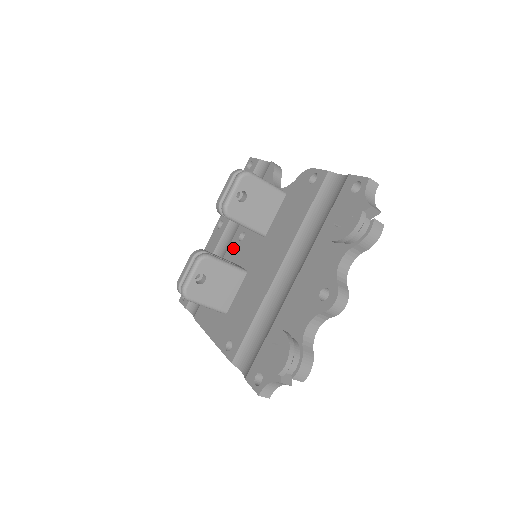
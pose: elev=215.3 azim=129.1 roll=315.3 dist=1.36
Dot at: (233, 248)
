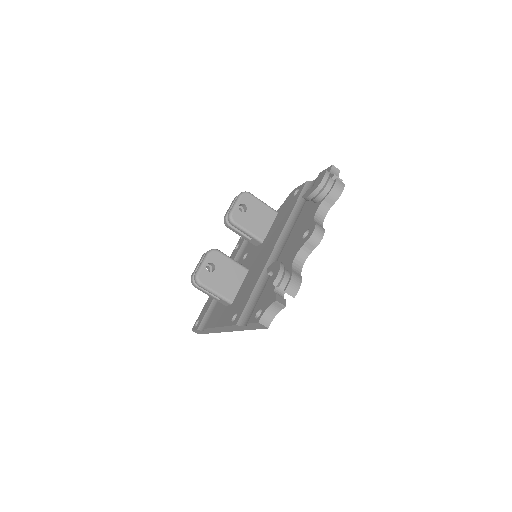
Dot at: occluded
